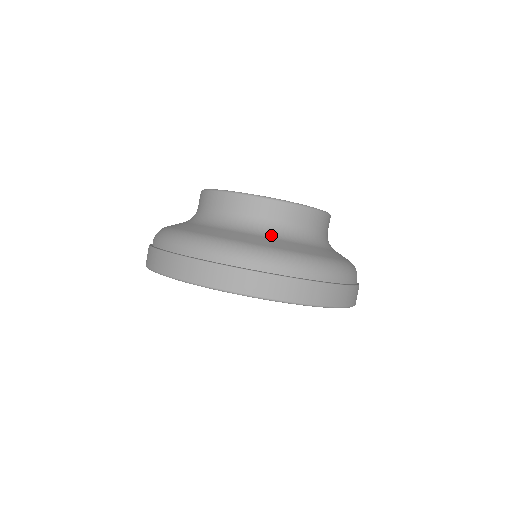
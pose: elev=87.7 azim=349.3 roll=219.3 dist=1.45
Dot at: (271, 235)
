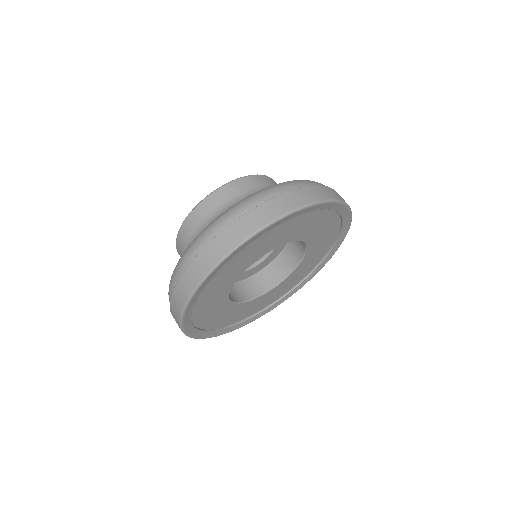
Dot at: occluded
